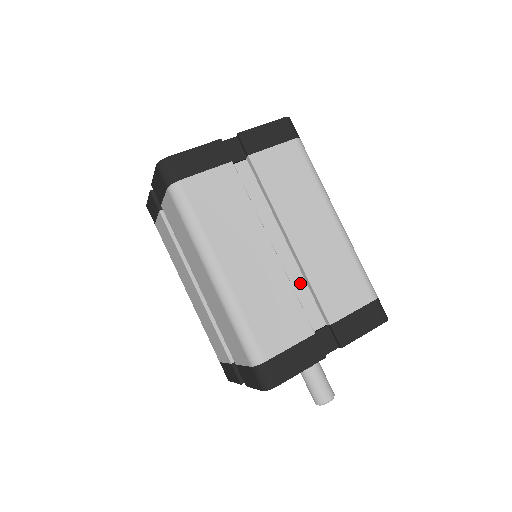
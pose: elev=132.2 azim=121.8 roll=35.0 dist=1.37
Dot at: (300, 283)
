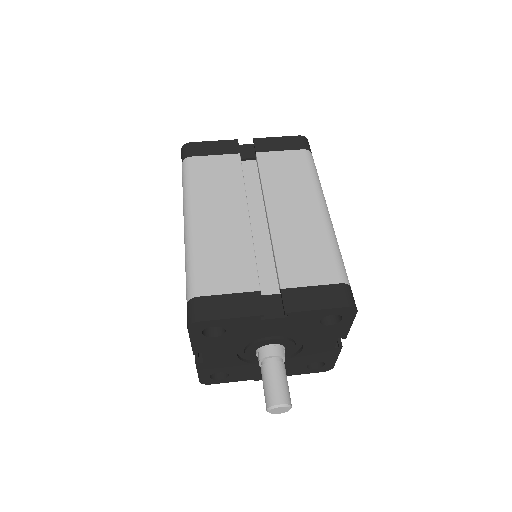
Dot at: (268, 253)
